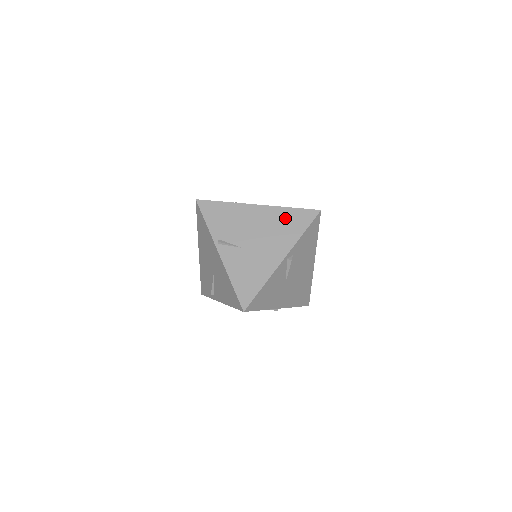
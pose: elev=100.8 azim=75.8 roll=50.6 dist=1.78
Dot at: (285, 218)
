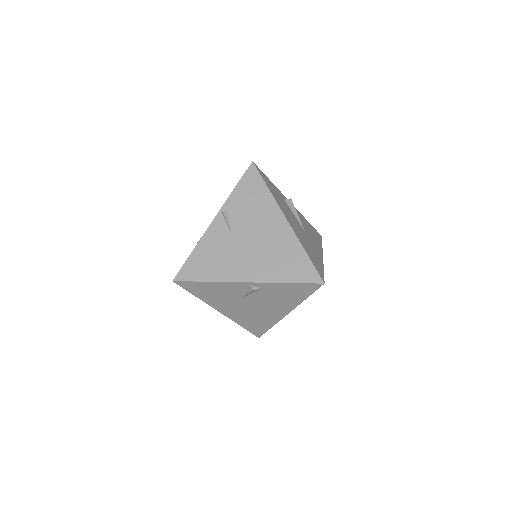
Dot at: (291, 254)
